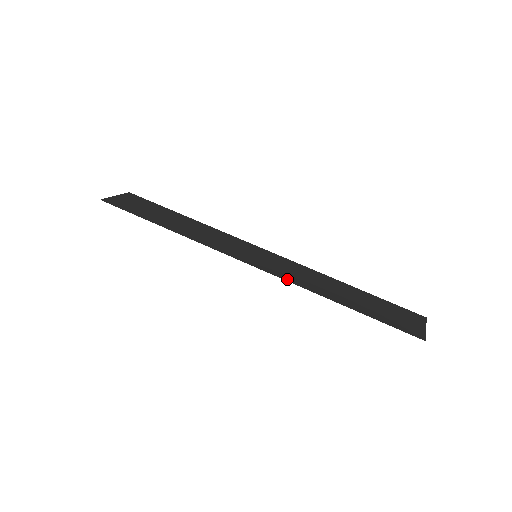
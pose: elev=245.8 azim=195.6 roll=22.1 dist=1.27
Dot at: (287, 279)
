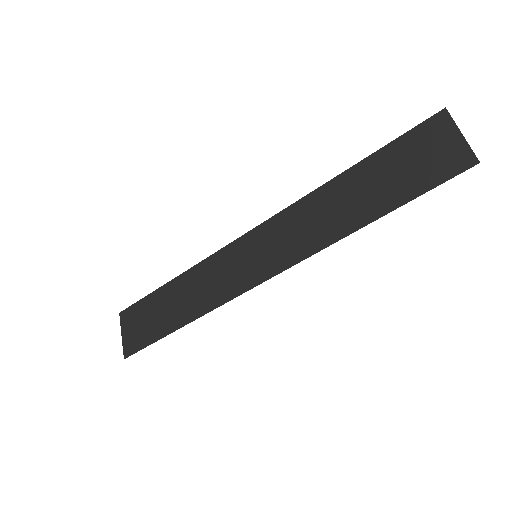
Dot at: (304, 255)
